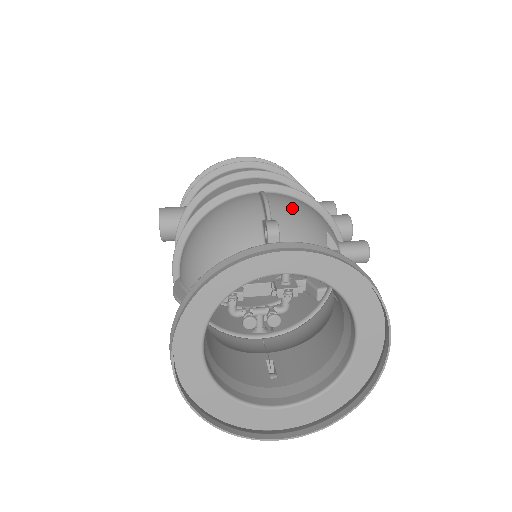
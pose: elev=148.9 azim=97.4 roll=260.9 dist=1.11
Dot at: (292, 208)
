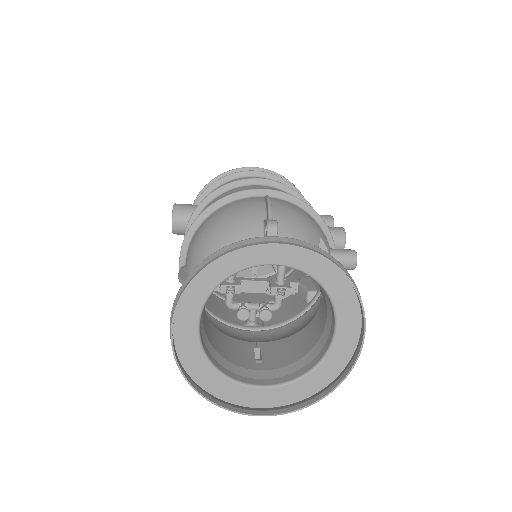
Dot at: (292, 213)
